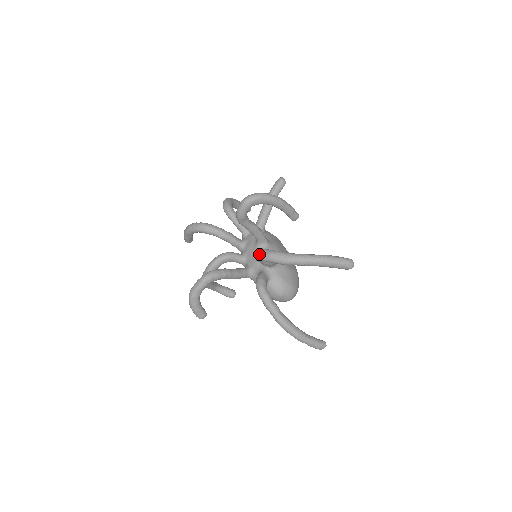
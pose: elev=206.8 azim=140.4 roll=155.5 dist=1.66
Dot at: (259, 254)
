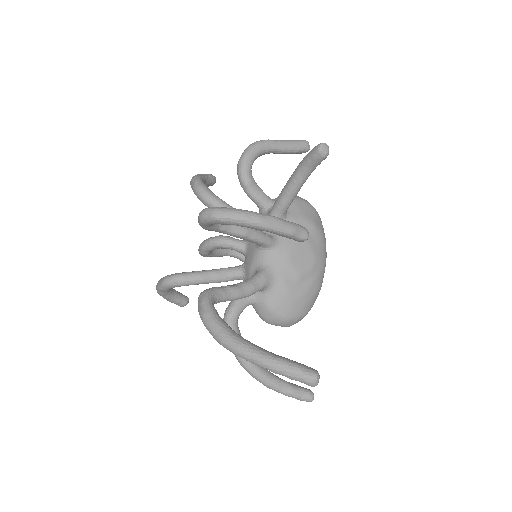
Dot at: (198, 306)
